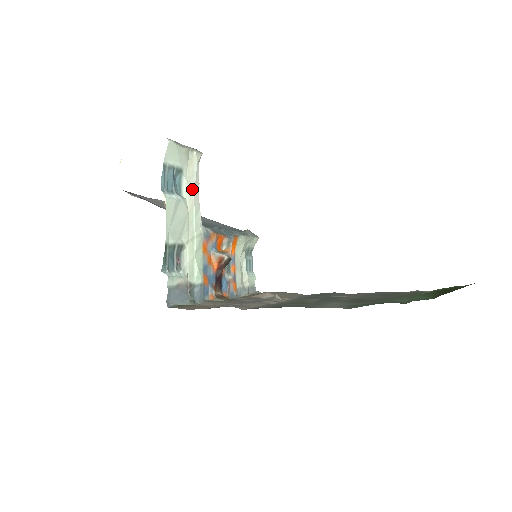
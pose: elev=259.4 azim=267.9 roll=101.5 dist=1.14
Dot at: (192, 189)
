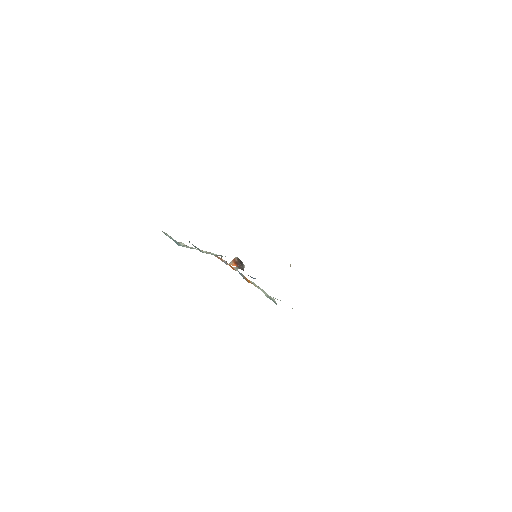
Dot at: (191, 247)
